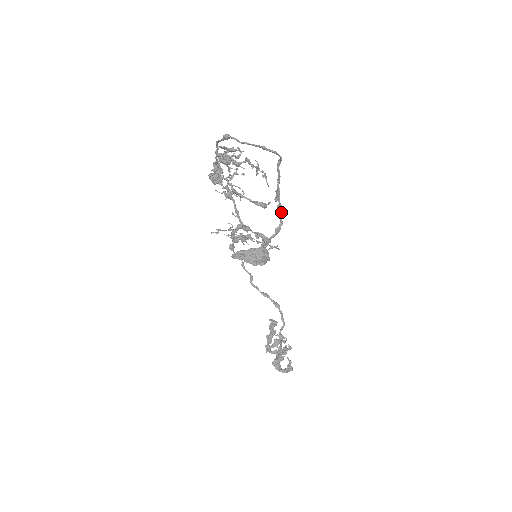
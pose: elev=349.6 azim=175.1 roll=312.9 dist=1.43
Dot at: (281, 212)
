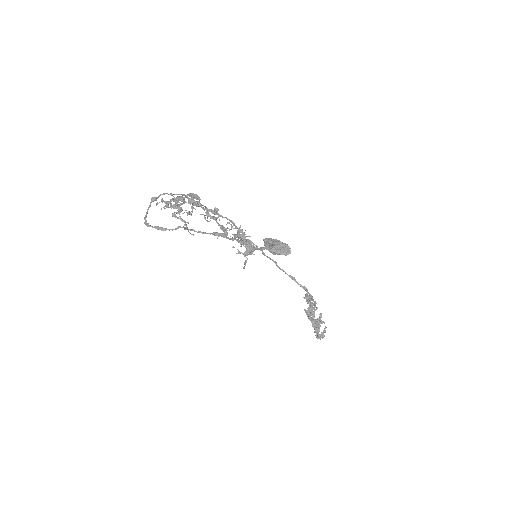
Dot at: (240, 241)
